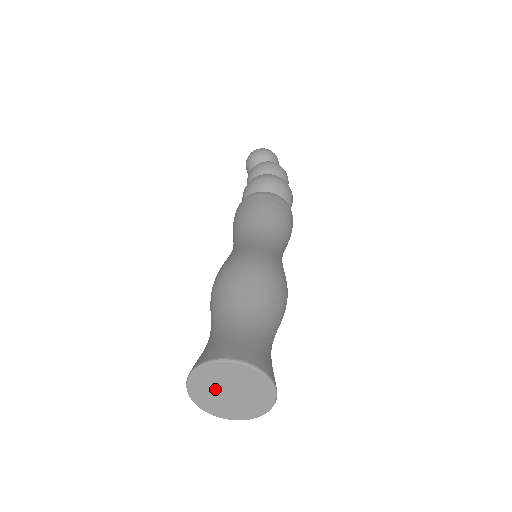
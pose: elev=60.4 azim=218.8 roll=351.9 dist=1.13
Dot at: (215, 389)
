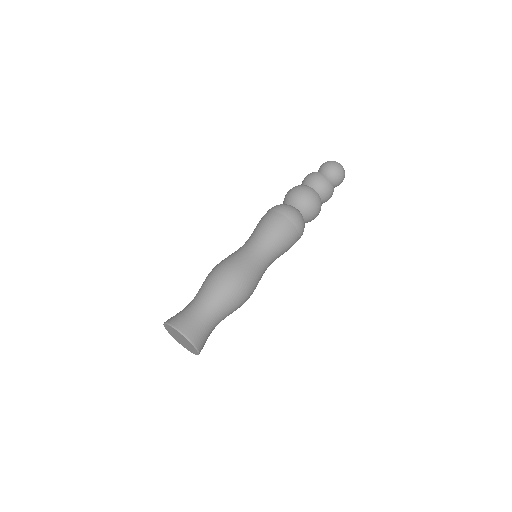
Dot at: (178, 335)
